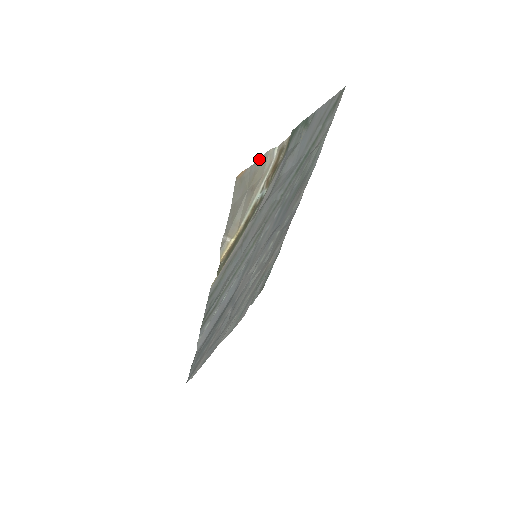
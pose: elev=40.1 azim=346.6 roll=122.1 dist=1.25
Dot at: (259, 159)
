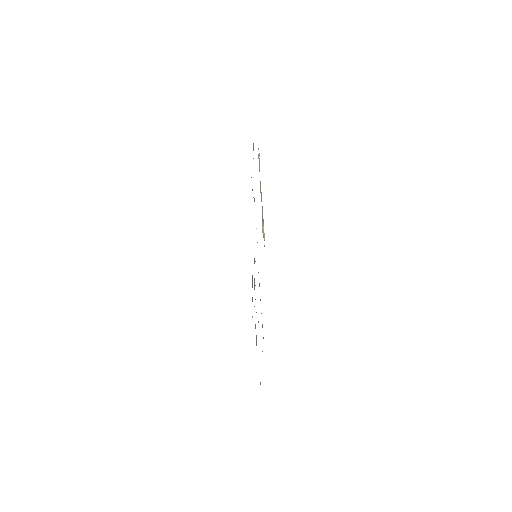
Dot at: occluded
